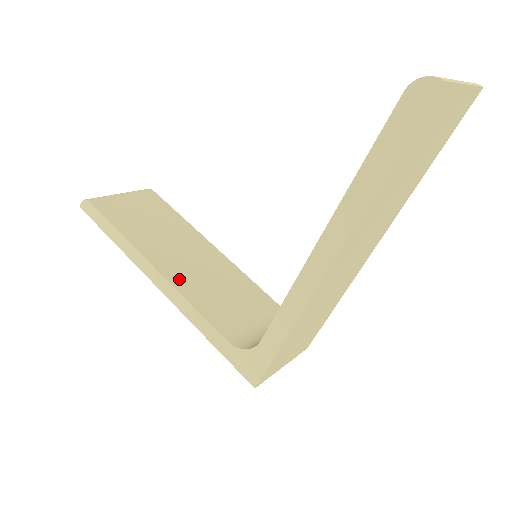
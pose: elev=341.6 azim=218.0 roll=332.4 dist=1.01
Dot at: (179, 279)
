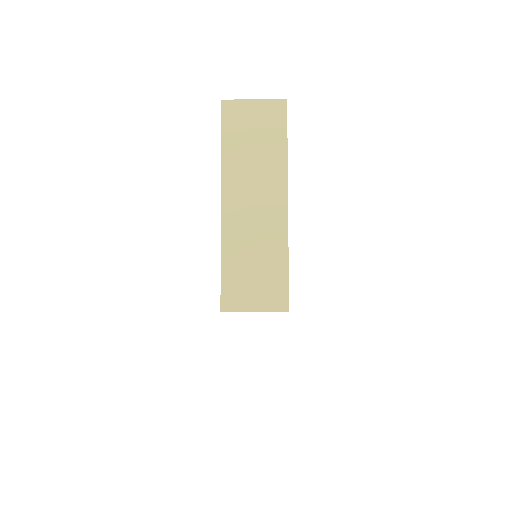
Dot at: occluded
